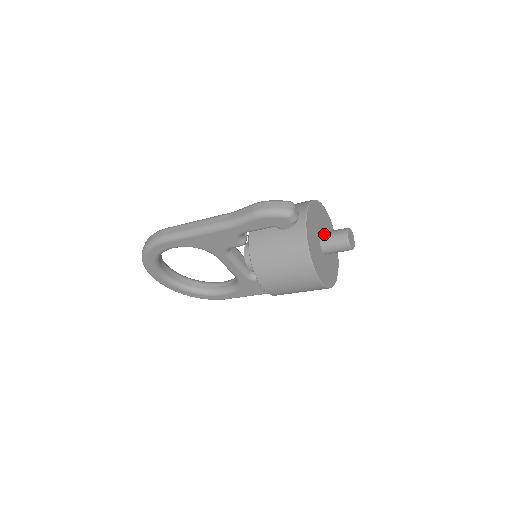
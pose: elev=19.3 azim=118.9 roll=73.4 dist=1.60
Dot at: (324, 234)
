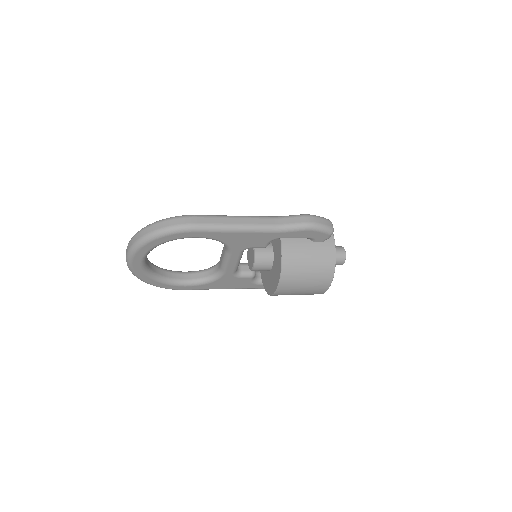
Dot at: occluded
